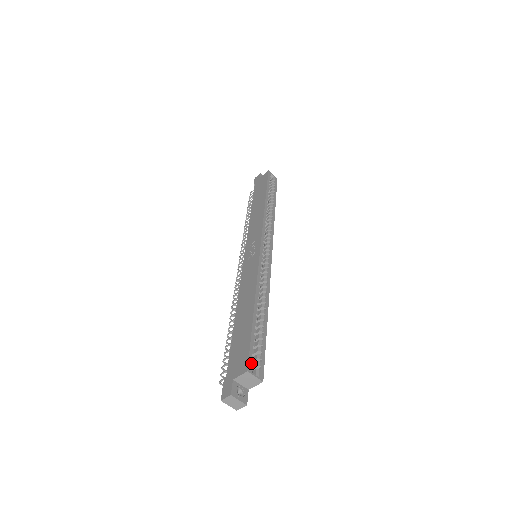
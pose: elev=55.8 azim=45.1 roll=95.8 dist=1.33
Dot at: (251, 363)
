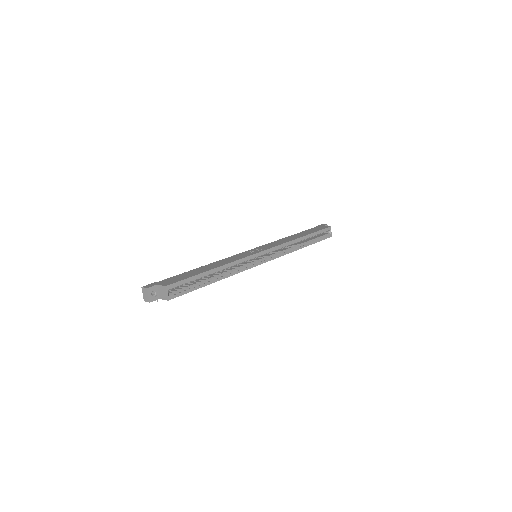
Dot at: (173, 286)
